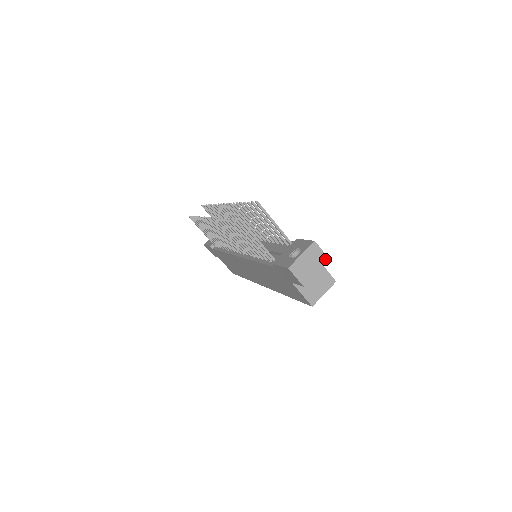
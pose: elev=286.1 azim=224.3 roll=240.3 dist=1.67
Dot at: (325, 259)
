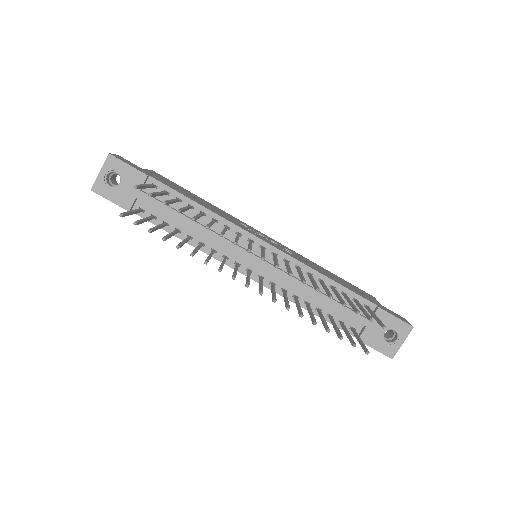
Dot at: occluded
